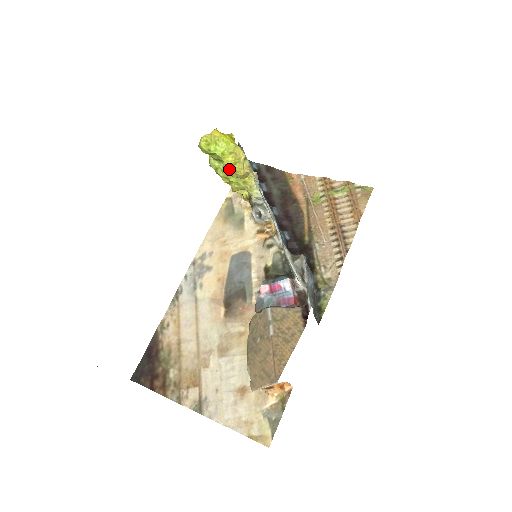
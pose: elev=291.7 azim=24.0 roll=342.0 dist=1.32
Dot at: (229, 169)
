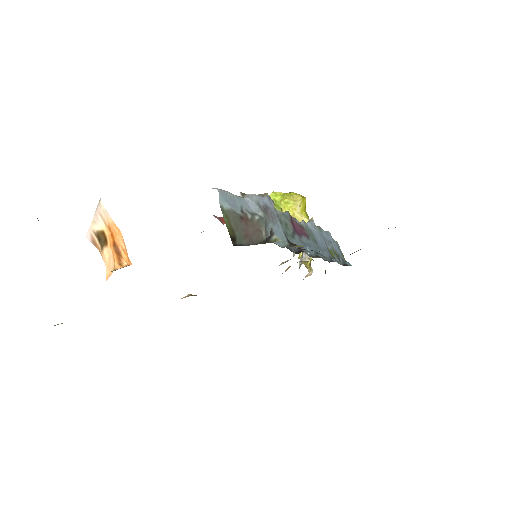
Dot at: (282, 207)
